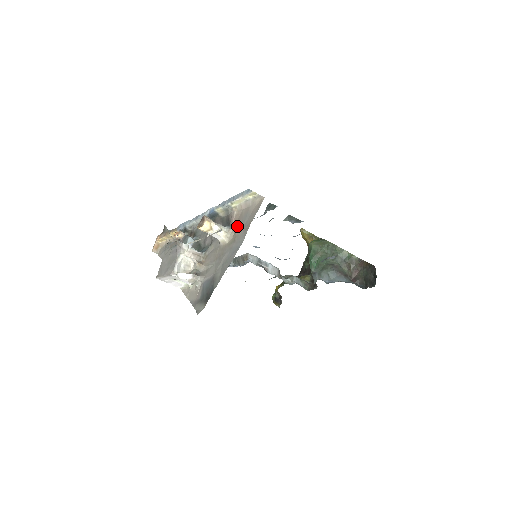
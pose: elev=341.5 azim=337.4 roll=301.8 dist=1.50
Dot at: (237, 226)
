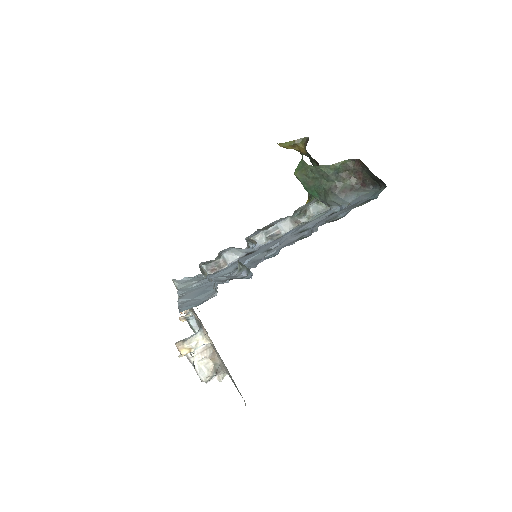
Dot at: (205, 332)
